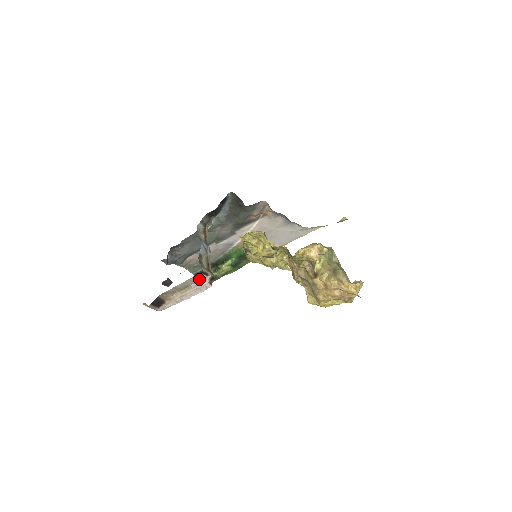
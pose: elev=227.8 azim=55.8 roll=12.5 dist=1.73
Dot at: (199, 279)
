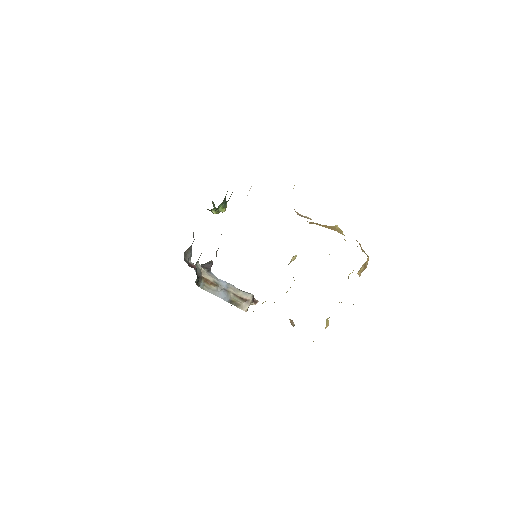
Dot at: occluded
